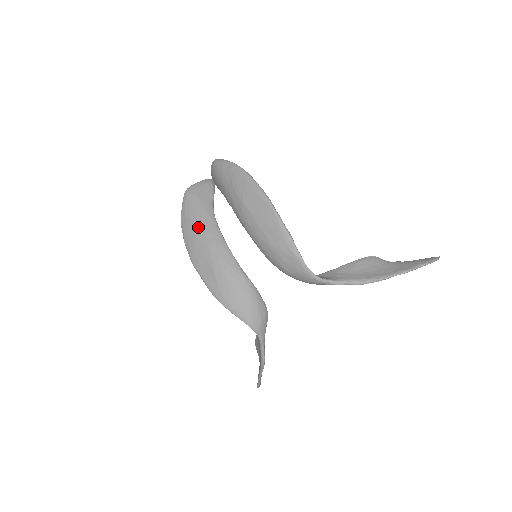
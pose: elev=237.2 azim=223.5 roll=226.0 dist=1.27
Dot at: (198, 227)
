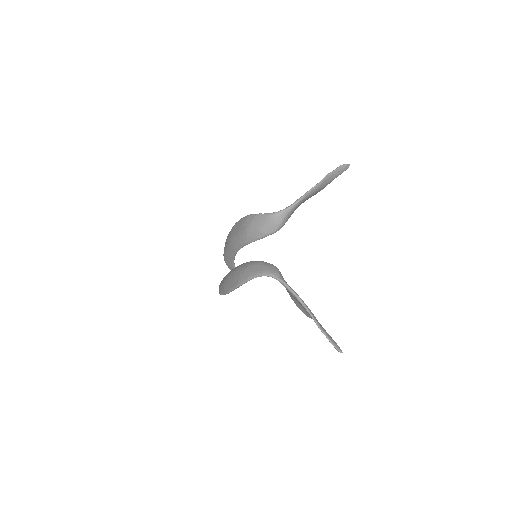
Dot at: occluded
